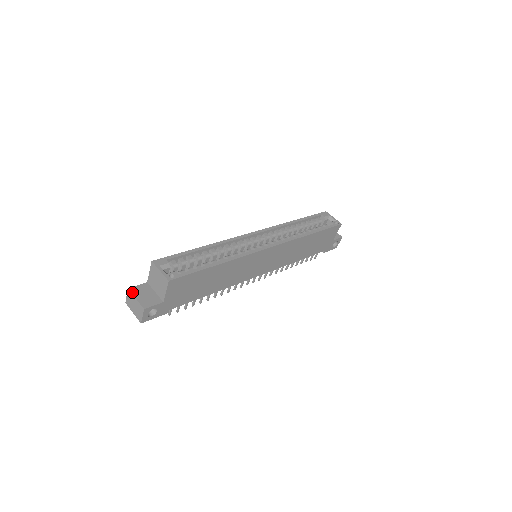
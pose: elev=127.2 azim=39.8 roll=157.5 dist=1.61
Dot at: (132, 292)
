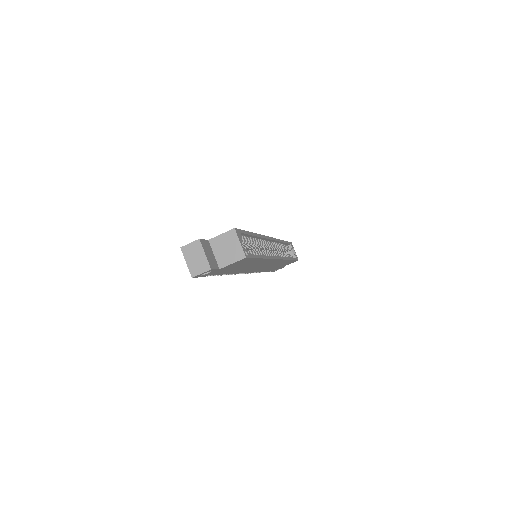
Dot at: (202, 245)
